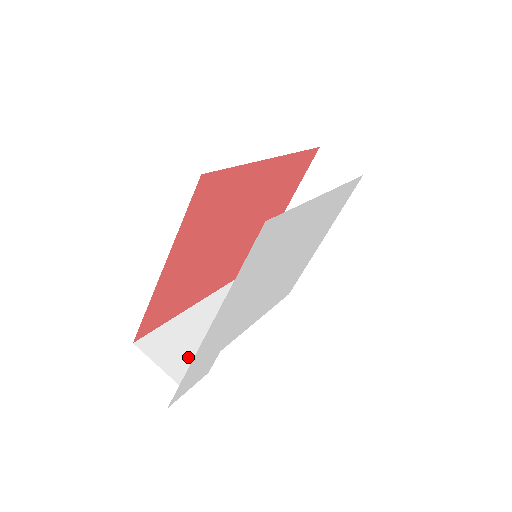
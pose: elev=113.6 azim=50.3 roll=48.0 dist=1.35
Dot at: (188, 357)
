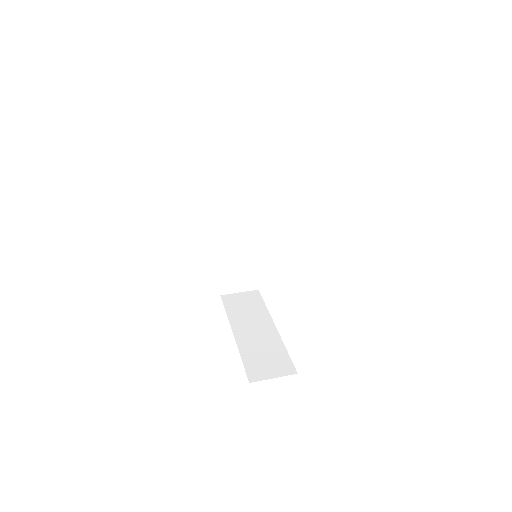
Dot at: occluded
